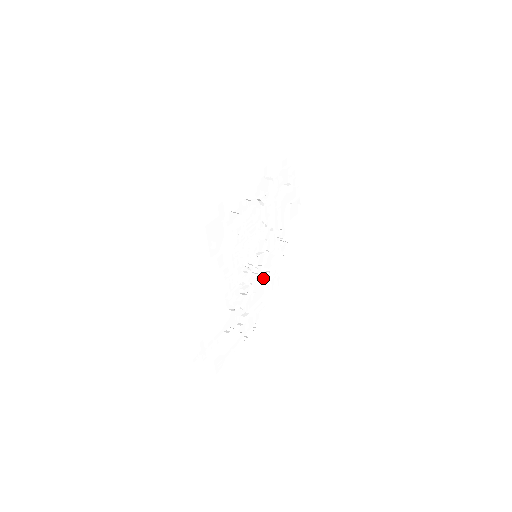
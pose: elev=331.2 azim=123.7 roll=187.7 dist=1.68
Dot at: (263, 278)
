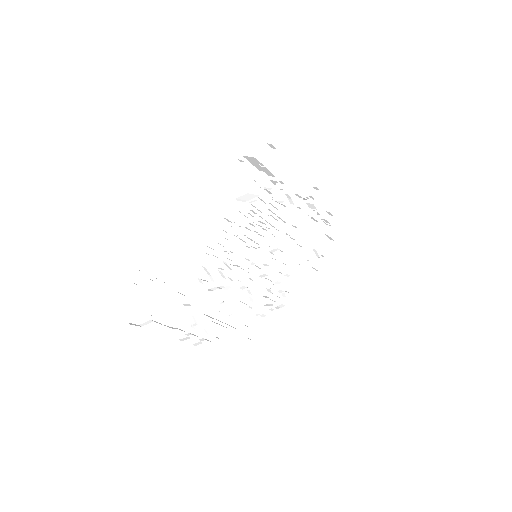
Dot at: occluded
